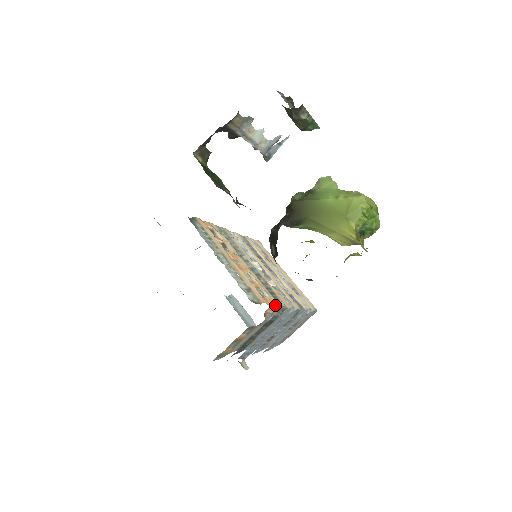
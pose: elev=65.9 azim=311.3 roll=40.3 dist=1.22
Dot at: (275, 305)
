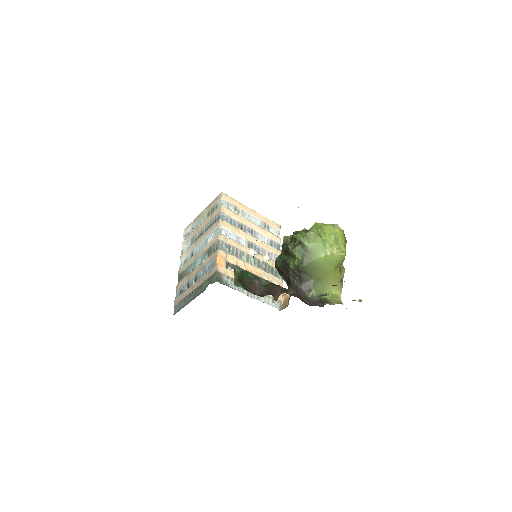
Dot at: (282, 285)
